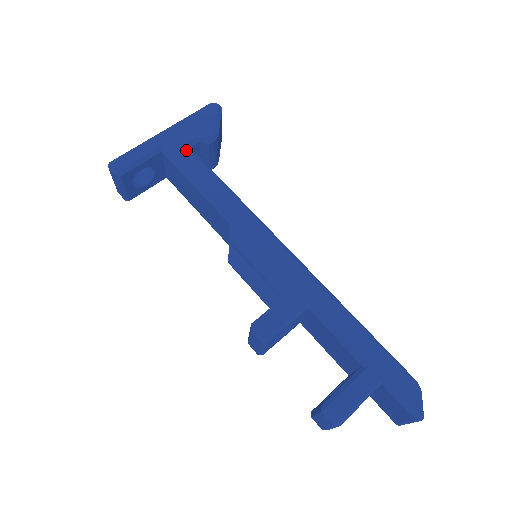
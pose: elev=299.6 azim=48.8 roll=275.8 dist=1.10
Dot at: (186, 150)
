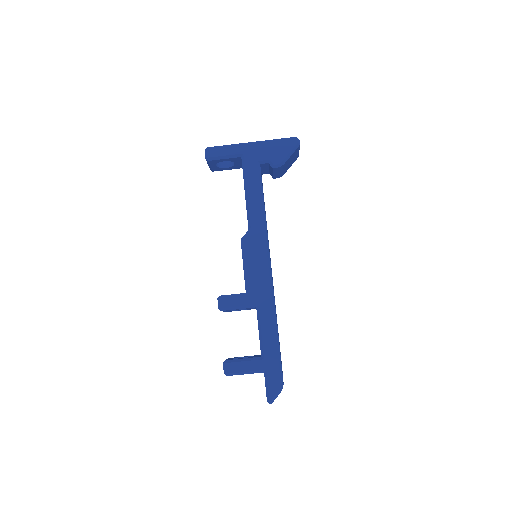
Dot at: (256, 165)
